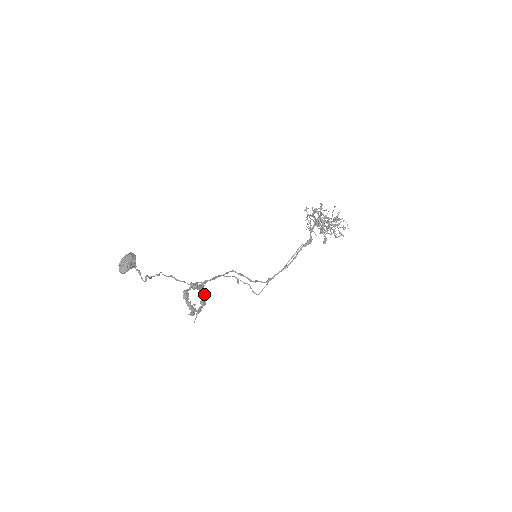
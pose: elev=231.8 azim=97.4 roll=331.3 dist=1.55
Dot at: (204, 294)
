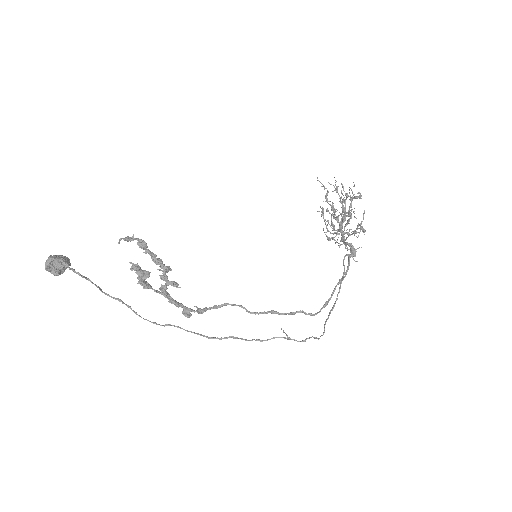
Dot at: (159, 260)
